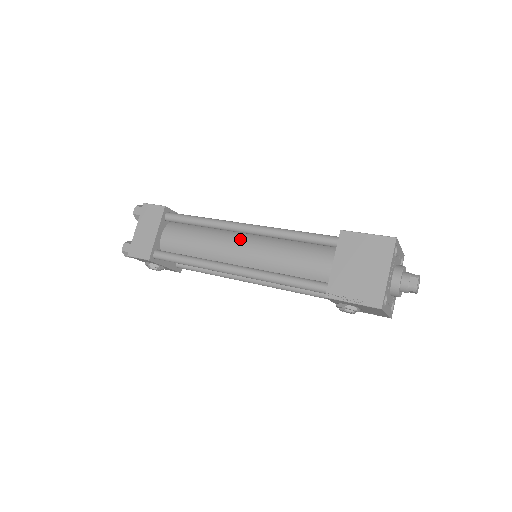
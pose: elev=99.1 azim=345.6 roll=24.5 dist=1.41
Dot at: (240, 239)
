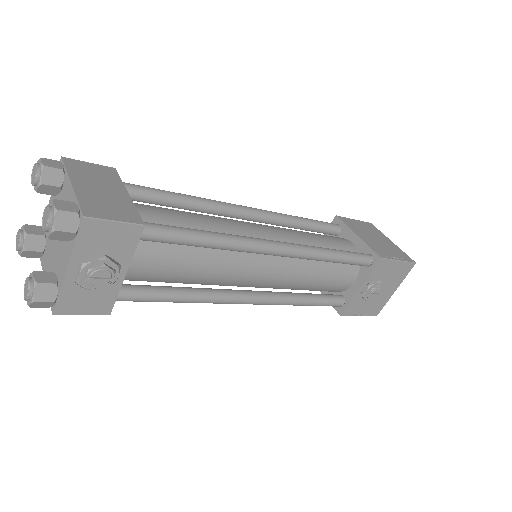
Dot at: occluded
